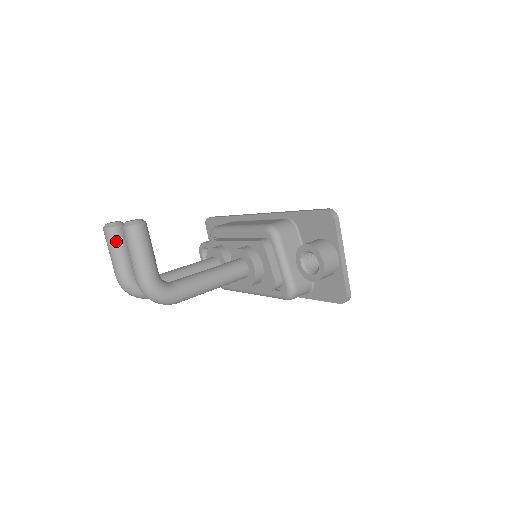
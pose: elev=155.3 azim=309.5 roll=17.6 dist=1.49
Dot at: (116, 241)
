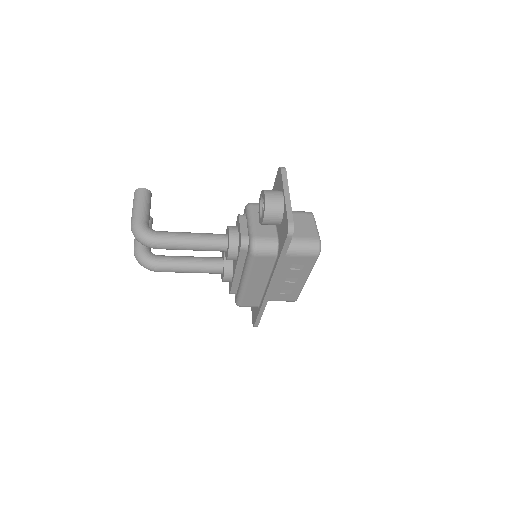
Dot at: occluded
